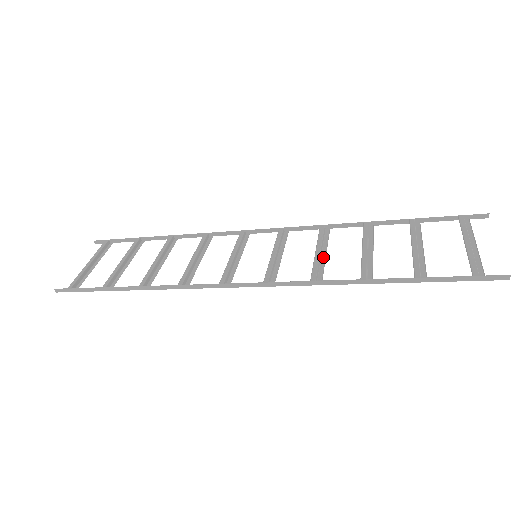
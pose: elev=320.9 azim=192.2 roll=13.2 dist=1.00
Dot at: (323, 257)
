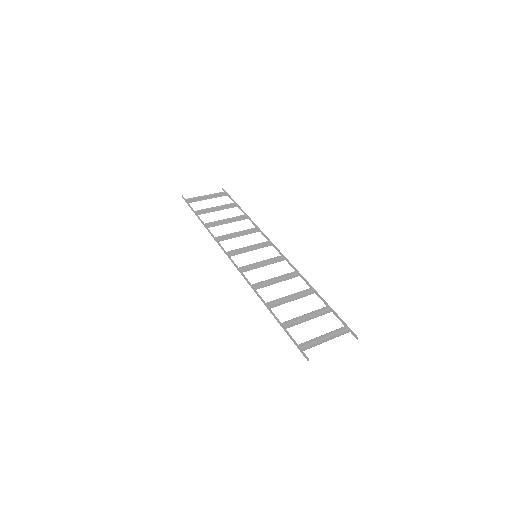
Dot at: (274, 283)
